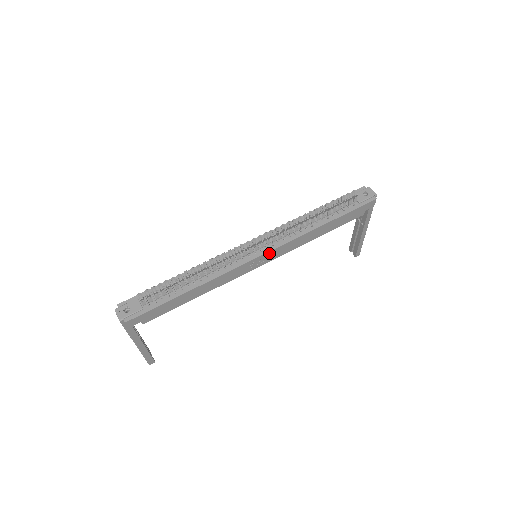
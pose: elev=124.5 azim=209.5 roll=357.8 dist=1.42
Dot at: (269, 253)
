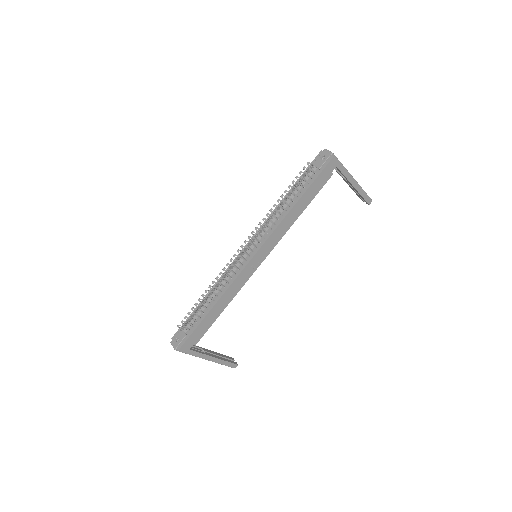
Dot at: (260, 250)
